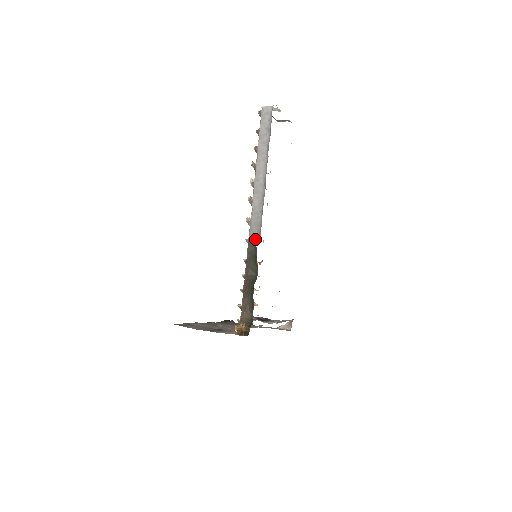
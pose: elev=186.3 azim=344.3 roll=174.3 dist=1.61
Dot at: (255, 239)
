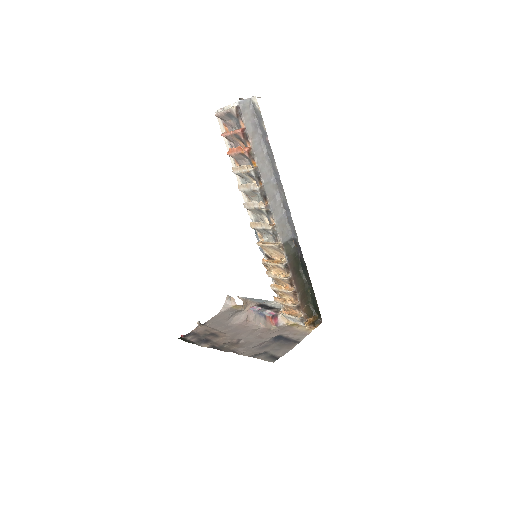
Dot at: (289, 240)
